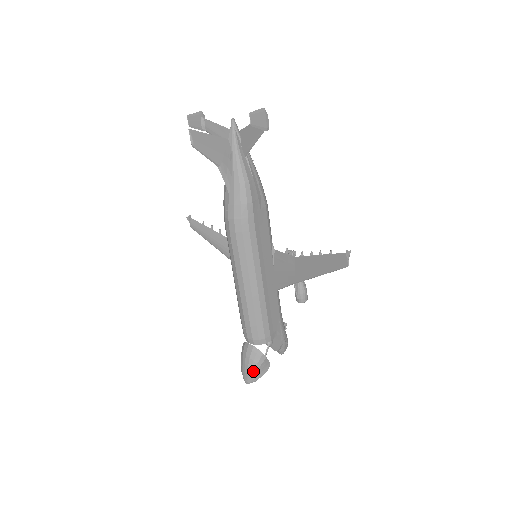
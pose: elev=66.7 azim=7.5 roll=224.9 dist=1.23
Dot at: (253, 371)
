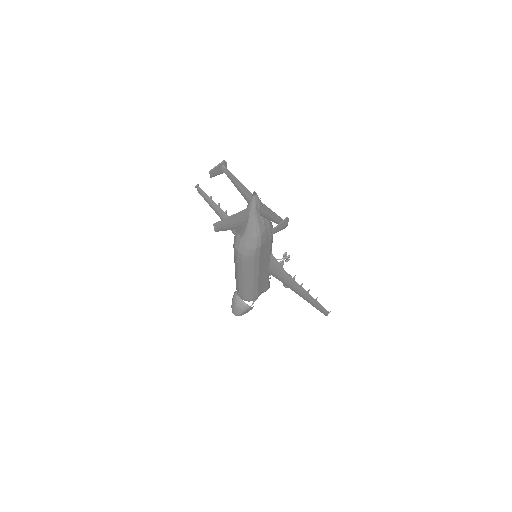
Dot at: (240, 313)
